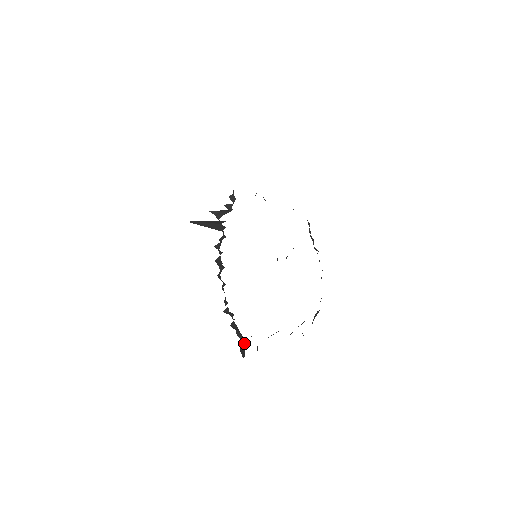
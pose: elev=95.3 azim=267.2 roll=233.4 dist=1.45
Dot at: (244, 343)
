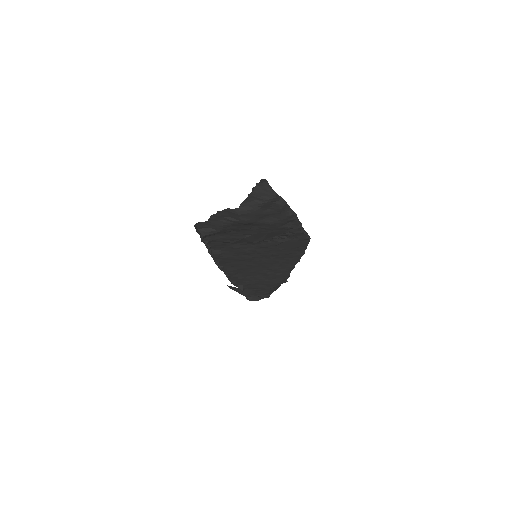
Dot at: (201, 237)
